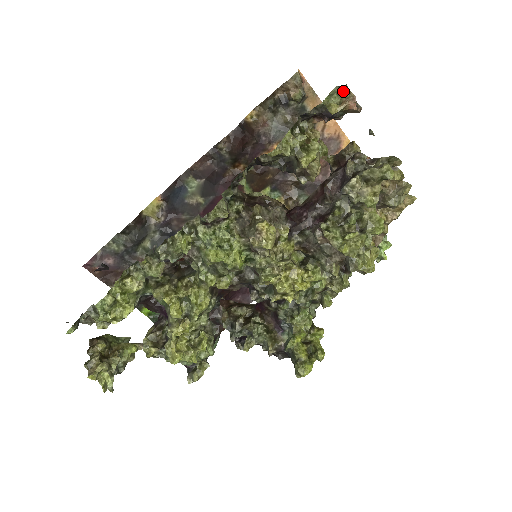
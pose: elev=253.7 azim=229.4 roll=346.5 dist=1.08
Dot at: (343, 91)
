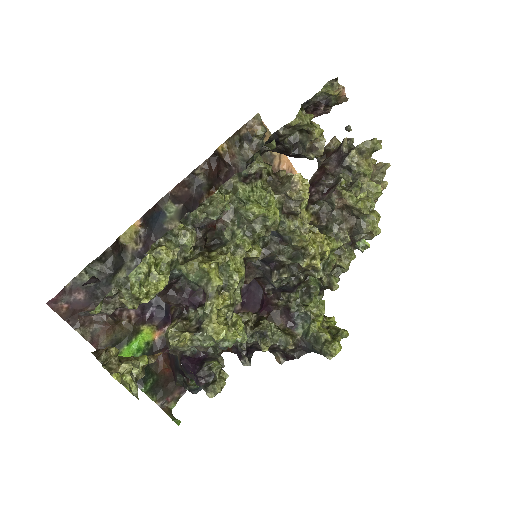
Dot at: (334, 84)
